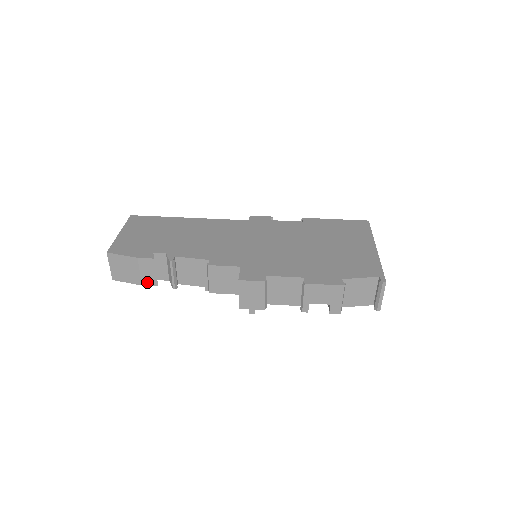
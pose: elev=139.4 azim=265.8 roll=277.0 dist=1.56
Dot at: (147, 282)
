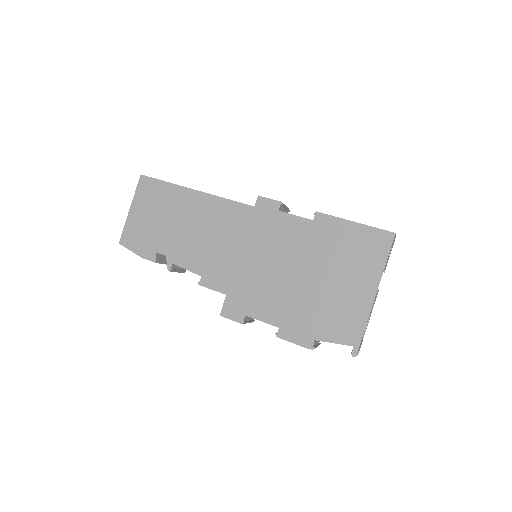
Dot at: occluded
